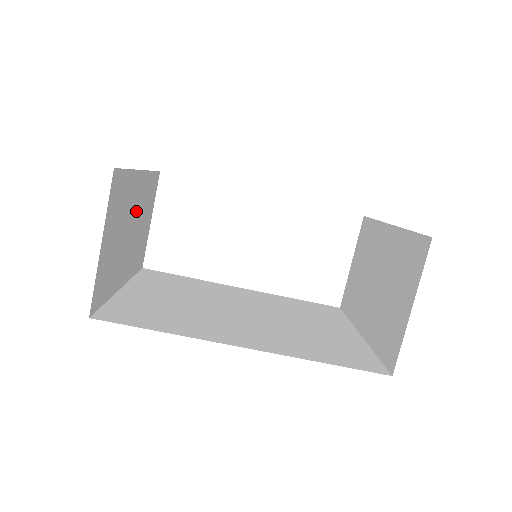
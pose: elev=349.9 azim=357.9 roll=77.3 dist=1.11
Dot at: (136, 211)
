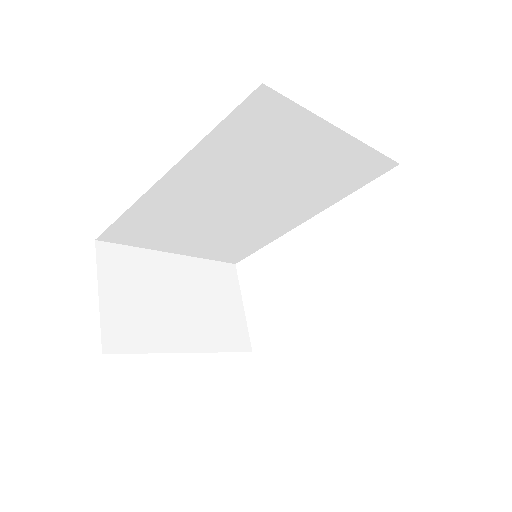
Dot at: (184, 287)
